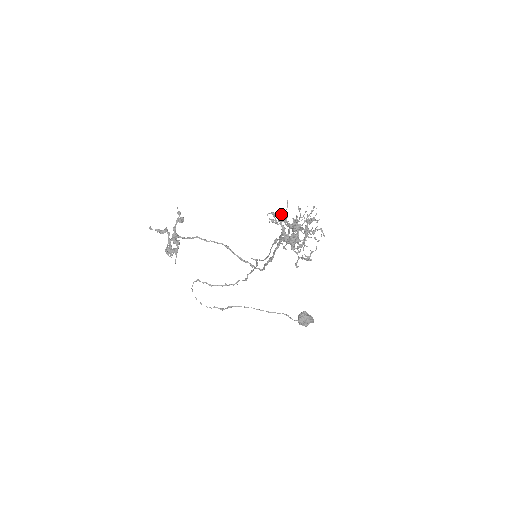
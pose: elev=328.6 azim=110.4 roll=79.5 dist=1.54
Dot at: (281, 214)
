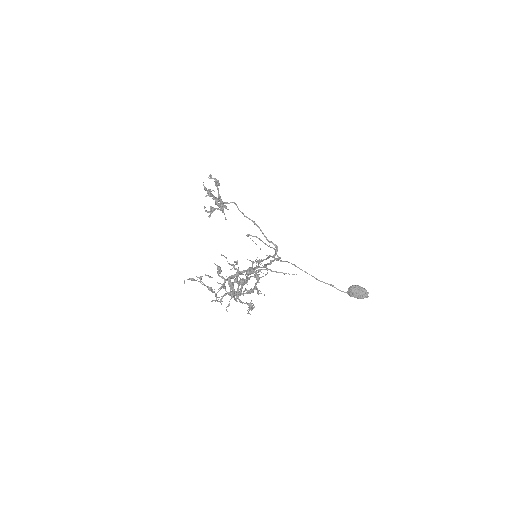
Dot at: (217, 267)
